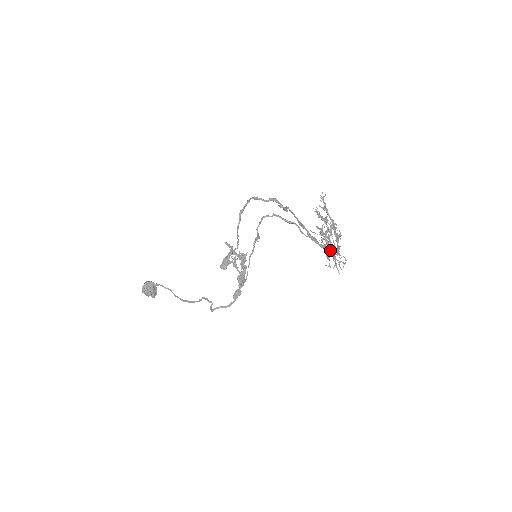
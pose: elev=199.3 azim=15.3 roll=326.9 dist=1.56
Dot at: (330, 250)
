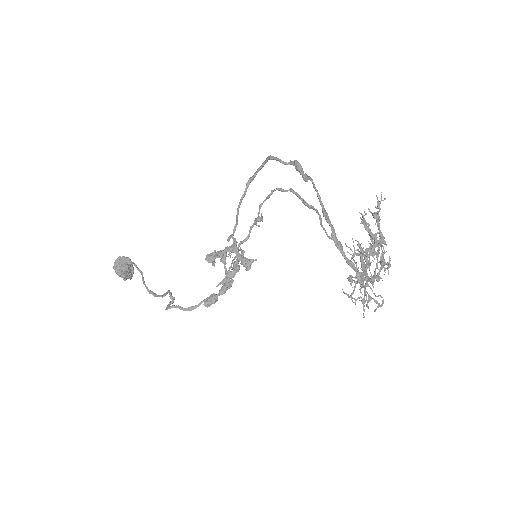
Dot at: (361, 274)
